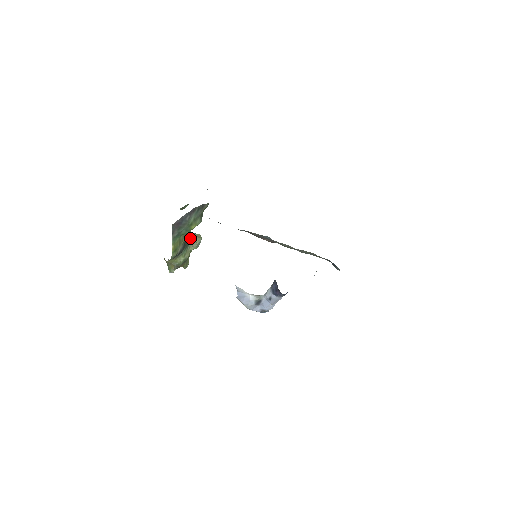
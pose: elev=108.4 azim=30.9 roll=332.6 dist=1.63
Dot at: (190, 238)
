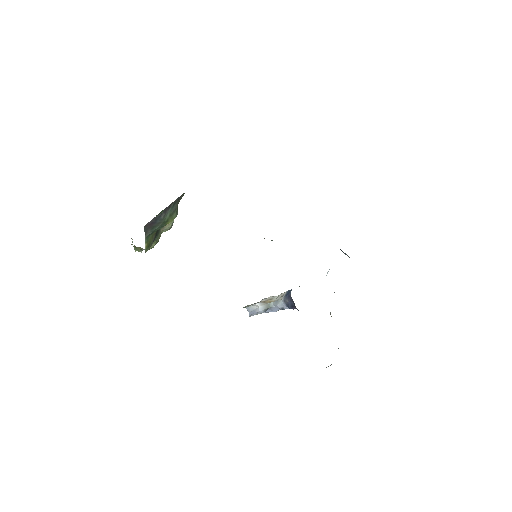
Dot at: occluded
